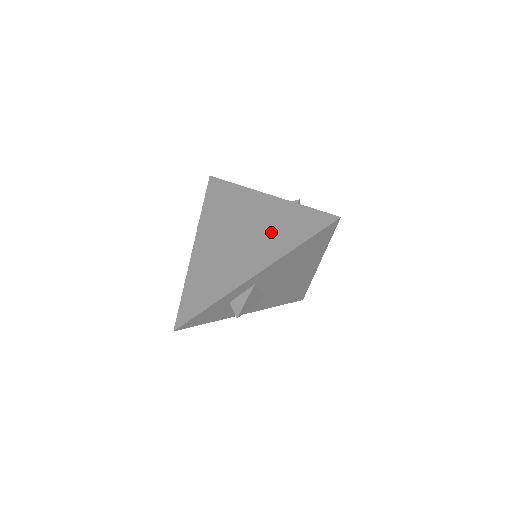
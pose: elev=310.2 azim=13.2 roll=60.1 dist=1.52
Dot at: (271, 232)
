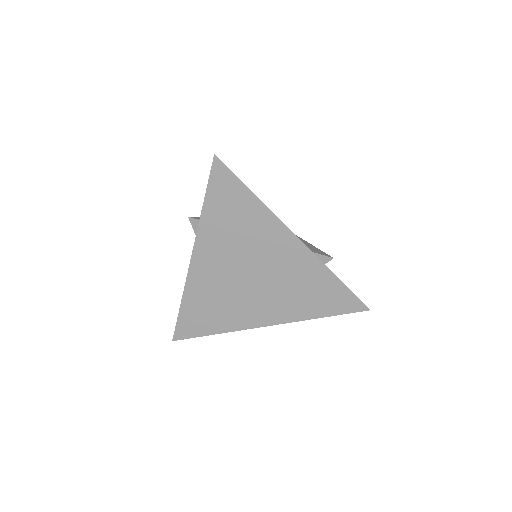
Dot at: (294, 290)
